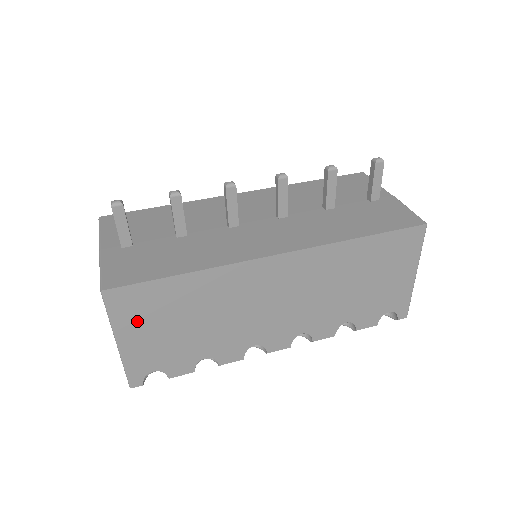
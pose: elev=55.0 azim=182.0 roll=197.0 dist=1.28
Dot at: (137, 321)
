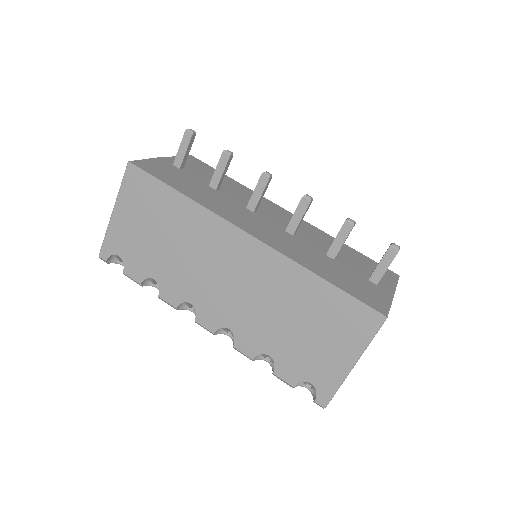
Dot at: (133, 204)
